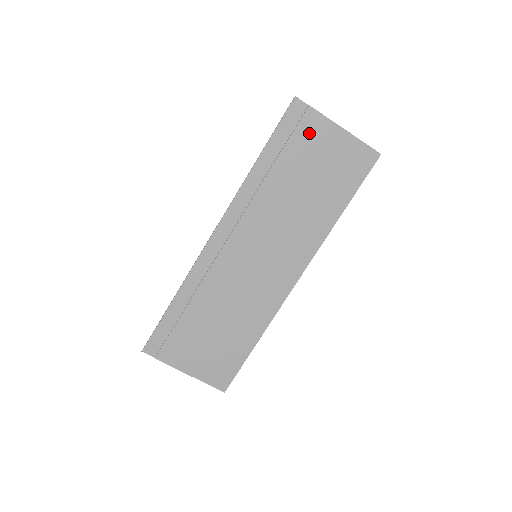
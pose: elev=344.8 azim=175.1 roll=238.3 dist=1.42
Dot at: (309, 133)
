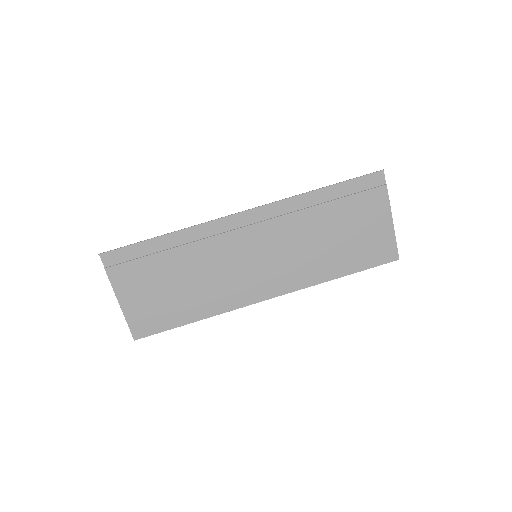
Dot at: (370, 203)
